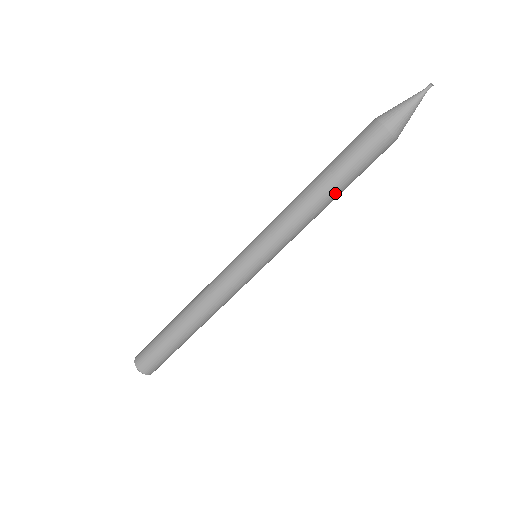
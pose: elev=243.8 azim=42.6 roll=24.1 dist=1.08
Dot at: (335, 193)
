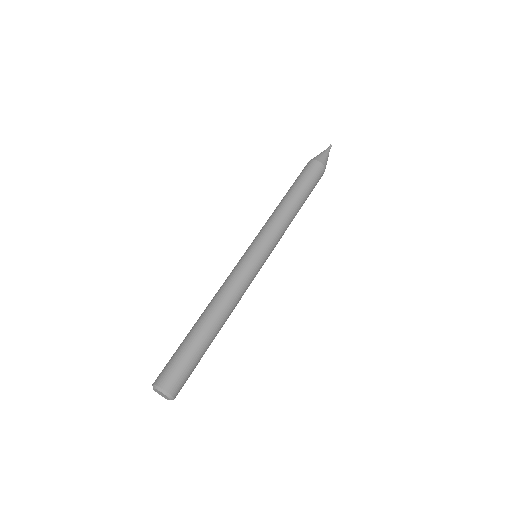
Dot at: (293, 194)
